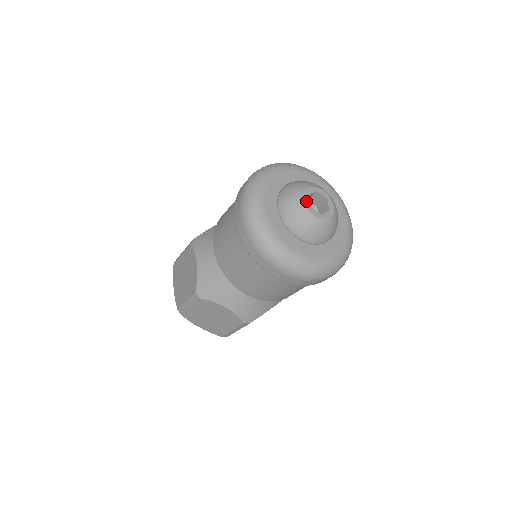
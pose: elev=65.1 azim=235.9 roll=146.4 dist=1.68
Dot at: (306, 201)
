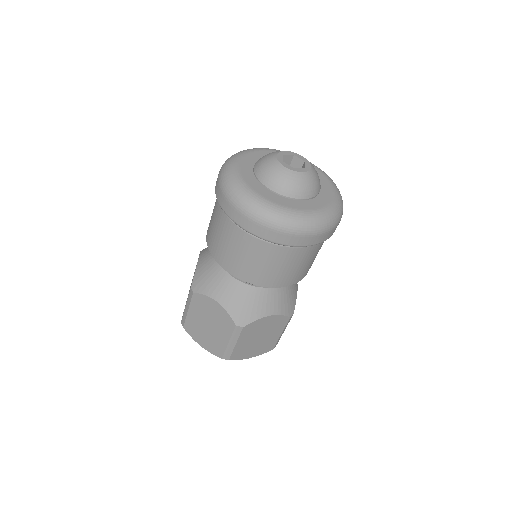
Dot at: (279, 157)
